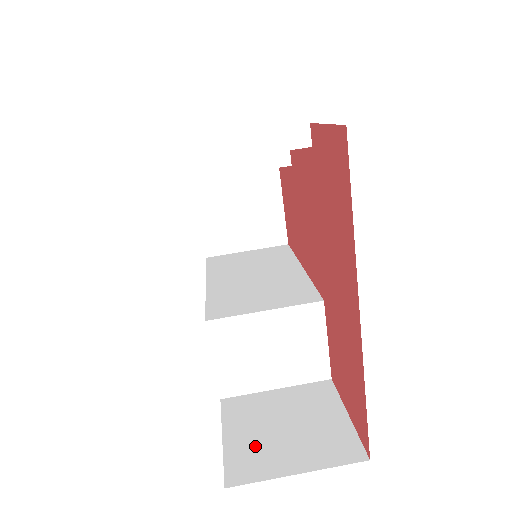
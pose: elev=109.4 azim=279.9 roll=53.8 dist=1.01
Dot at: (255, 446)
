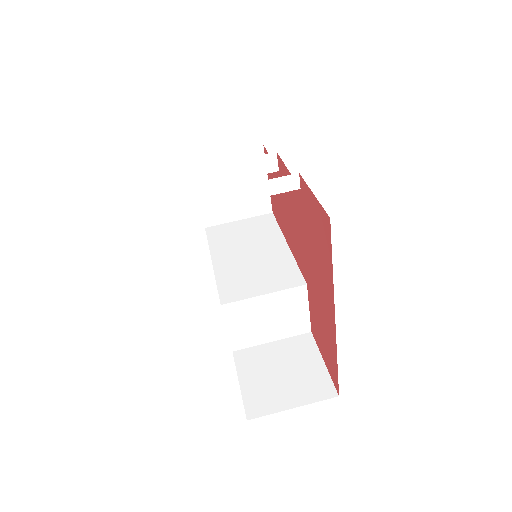
Dot at: (263, 389)
